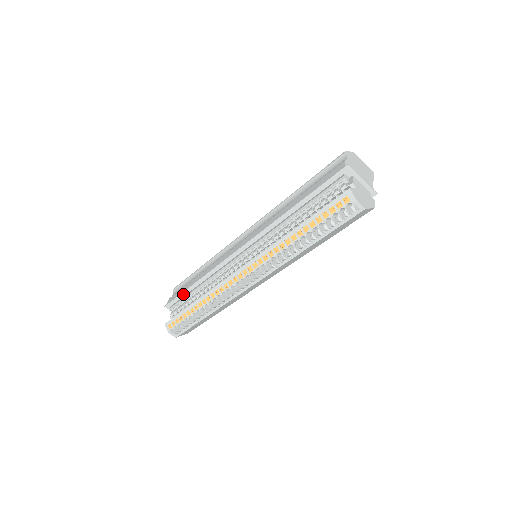
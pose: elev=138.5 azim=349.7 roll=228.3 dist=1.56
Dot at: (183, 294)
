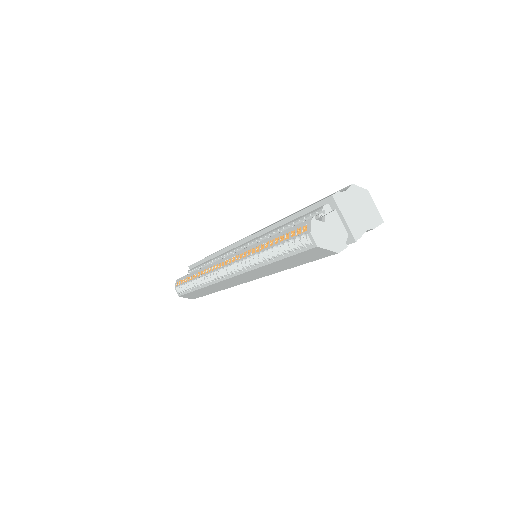
Dot at: (200, 262)
